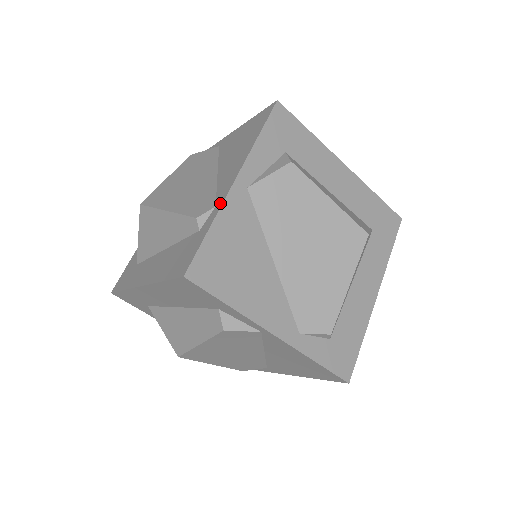
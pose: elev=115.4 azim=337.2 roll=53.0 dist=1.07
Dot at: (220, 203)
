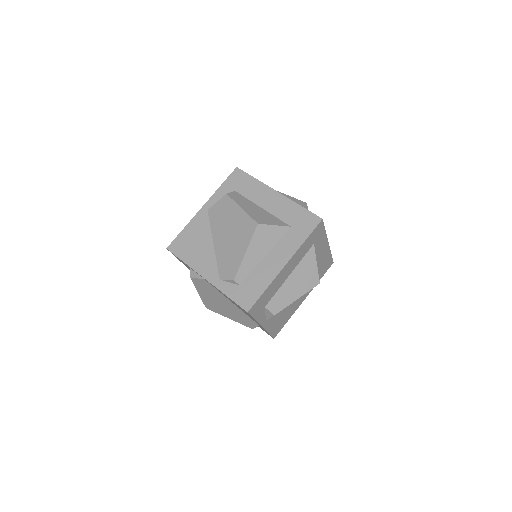
Dot at: (194, 218)
